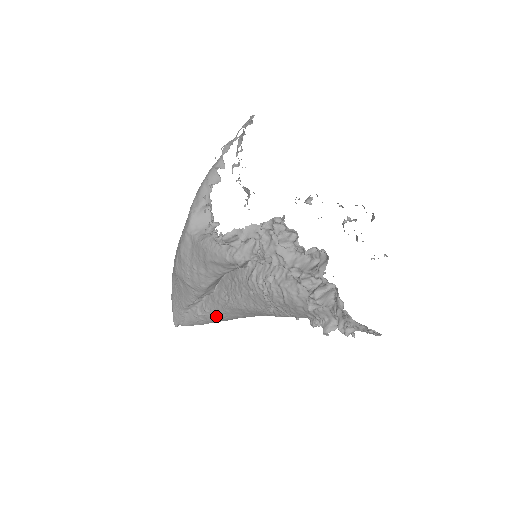
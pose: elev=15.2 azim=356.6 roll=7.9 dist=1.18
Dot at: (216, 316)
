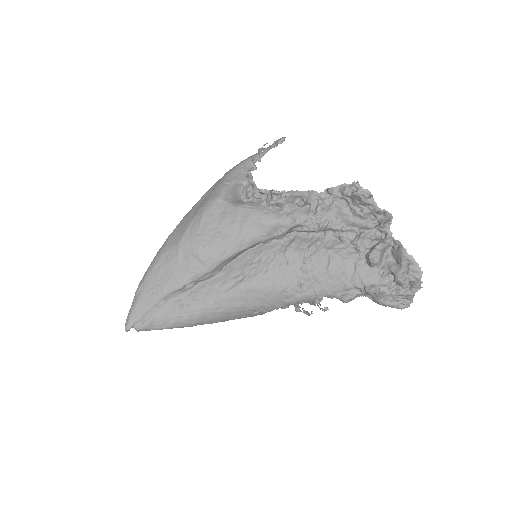
Dot at: (208, 307)
